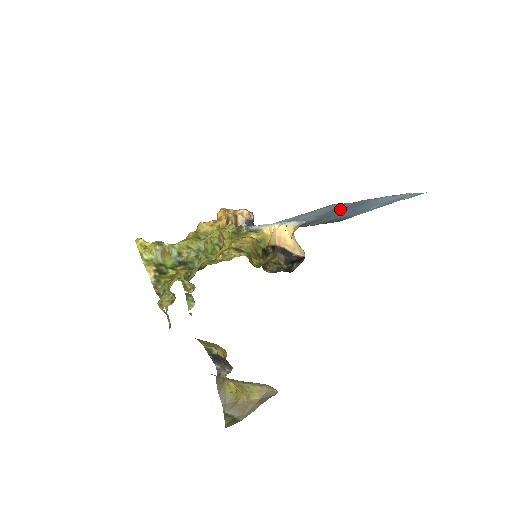
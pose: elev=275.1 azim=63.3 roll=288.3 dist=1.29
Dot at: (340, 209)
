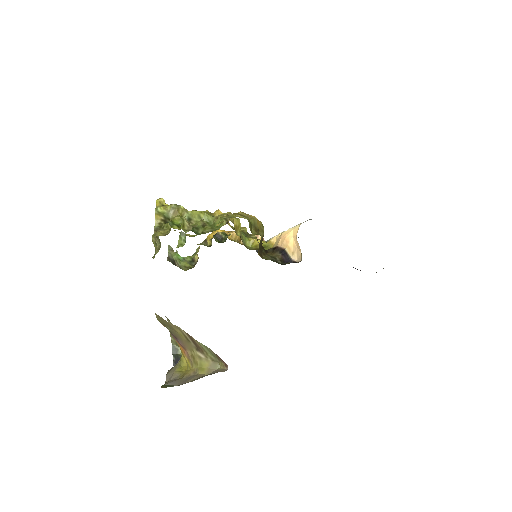
Dot at: occluded
